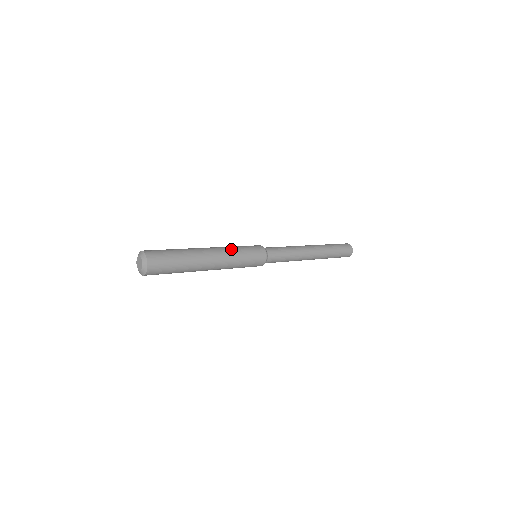
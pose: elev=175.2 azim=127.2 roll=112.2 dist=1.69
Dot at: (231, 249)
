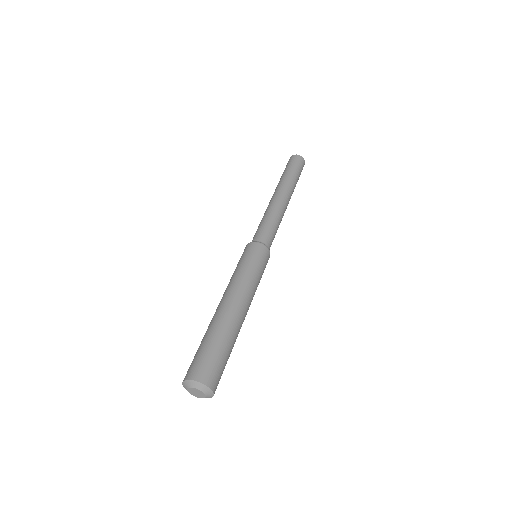
Dot at: (250, 282)
